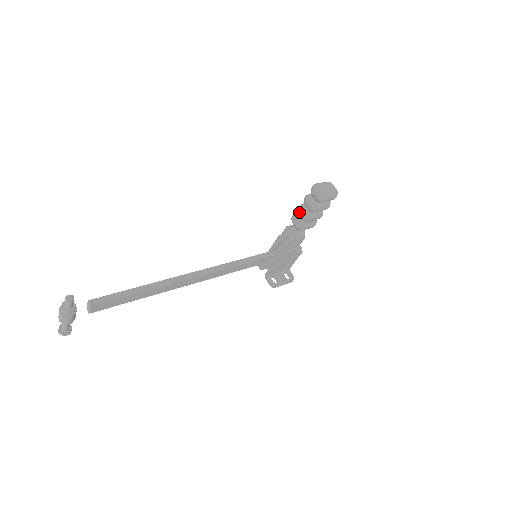
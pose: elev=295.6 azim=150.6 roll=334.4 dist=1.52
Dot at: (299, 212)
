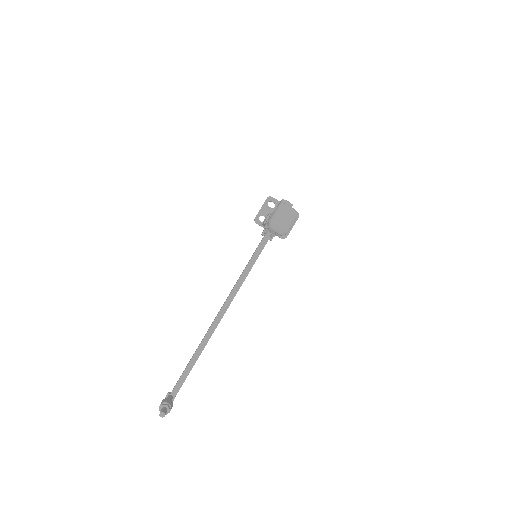
Dot at: occluded
